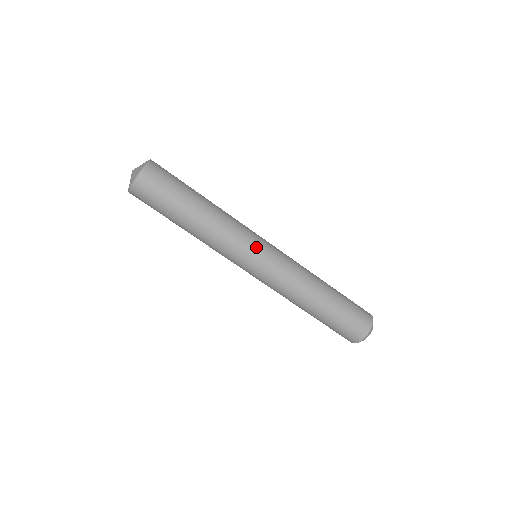
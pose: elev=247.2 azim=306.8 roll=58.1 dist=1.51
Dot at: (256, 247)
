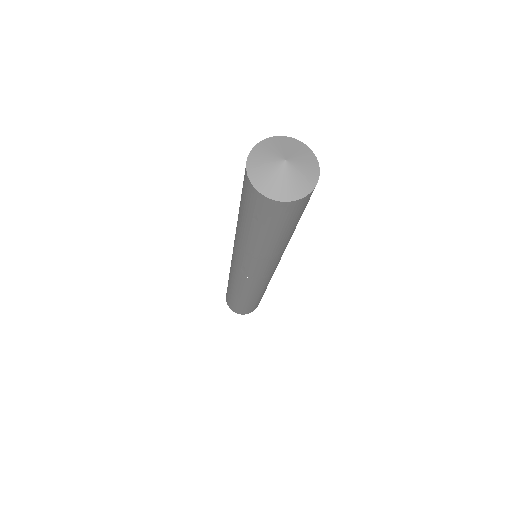
Dot at: (274, 269)
